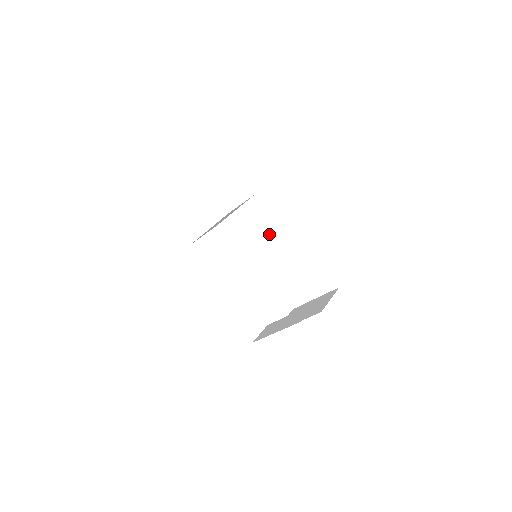
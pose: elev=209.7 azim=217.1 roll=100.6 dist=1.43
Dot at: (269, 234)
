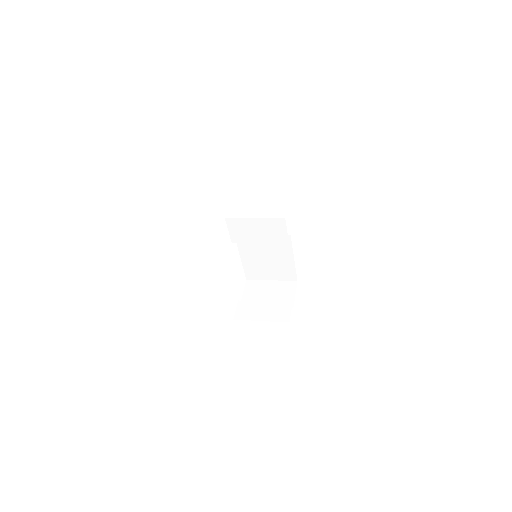
Dot at: occluded
